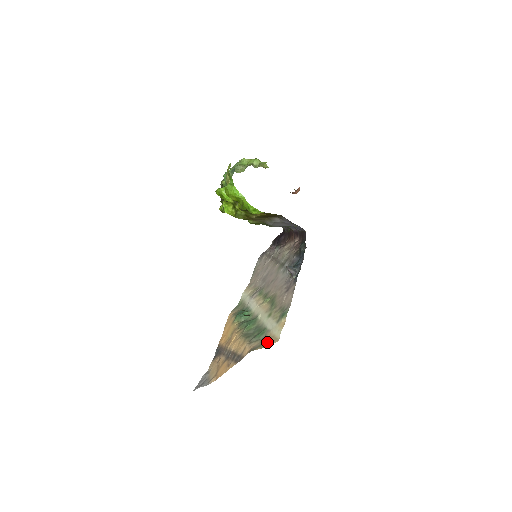
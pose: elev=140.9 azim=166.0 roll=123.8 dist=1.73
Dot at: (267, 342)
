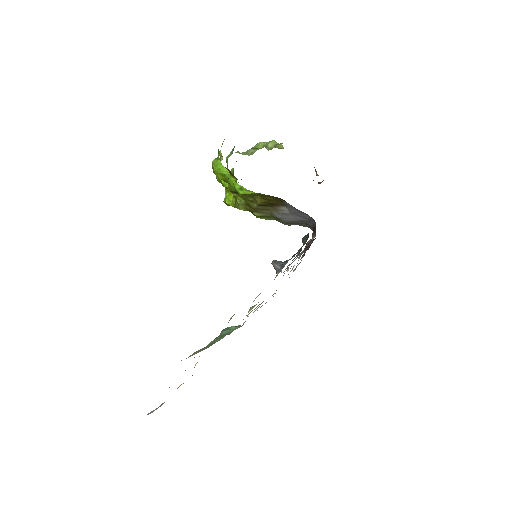
Dot at: occluded
